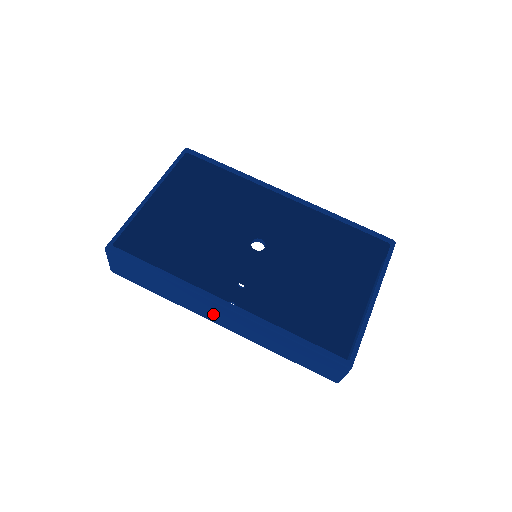
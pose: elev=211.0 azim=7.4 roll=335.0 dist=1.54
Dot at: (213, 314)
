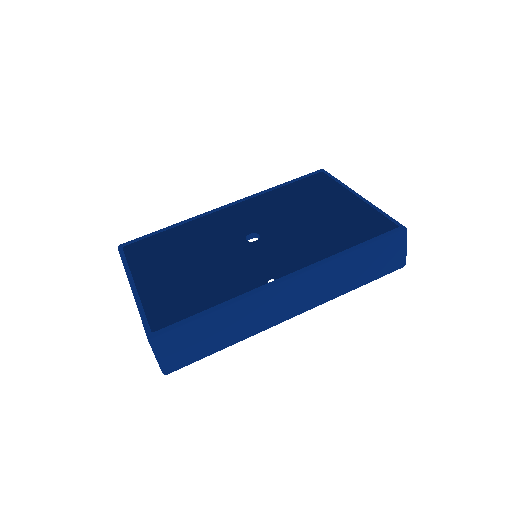
Dot at: (282, 307)
